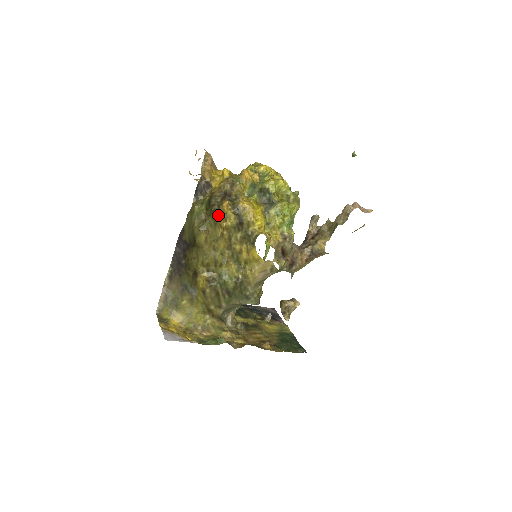
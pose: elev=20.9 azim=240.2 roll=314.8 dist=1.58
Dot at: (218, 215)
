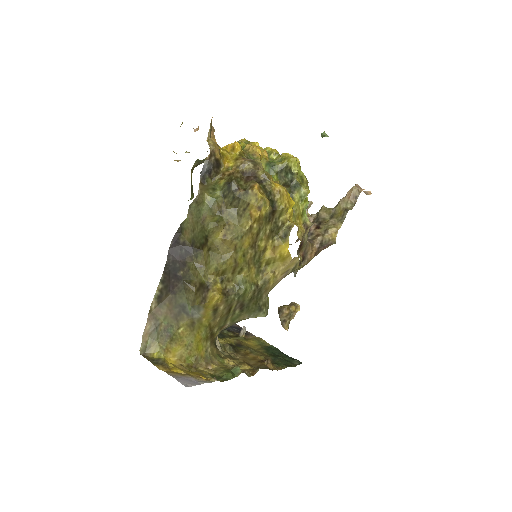
Dot at: (245, 202)
